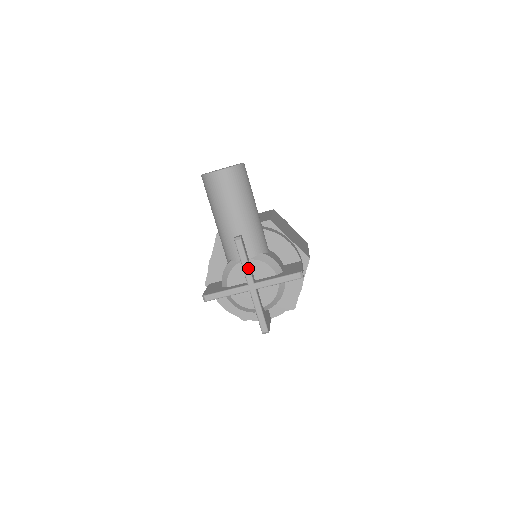
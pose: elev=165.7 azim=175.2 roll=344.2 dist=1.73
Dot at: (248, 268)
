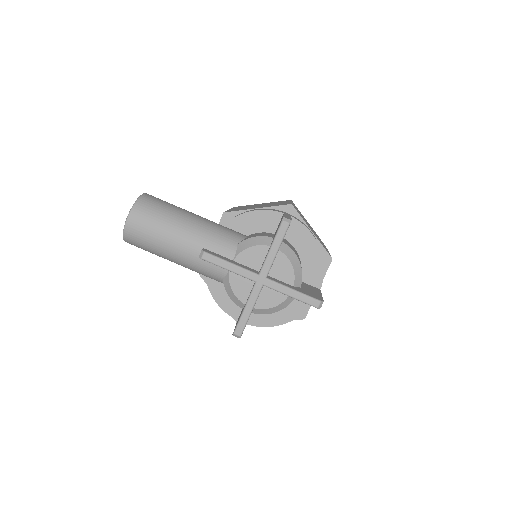
Dot at: (238, 268)
